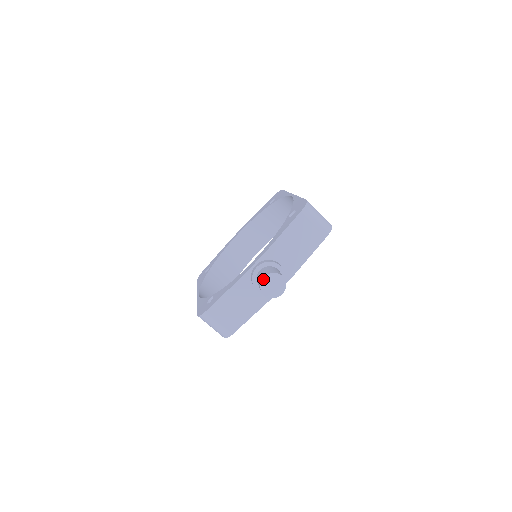
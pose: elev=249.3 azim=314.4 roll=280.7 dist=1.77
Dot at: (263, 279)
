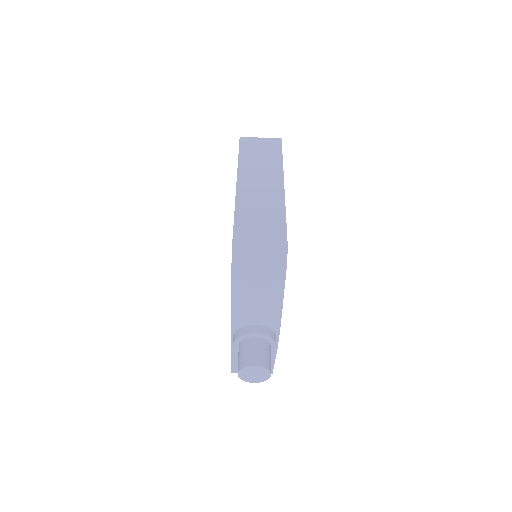
Dot at: (239, 375)
